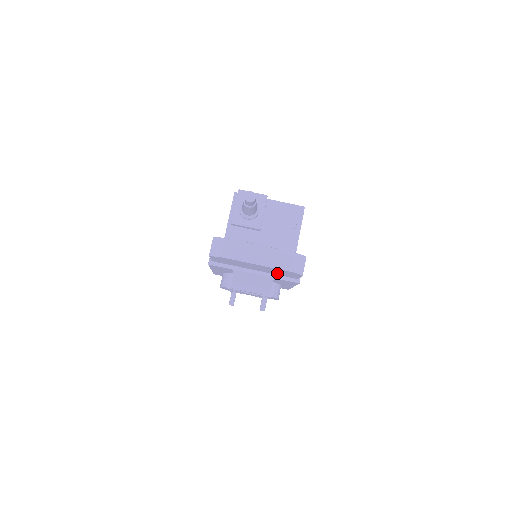
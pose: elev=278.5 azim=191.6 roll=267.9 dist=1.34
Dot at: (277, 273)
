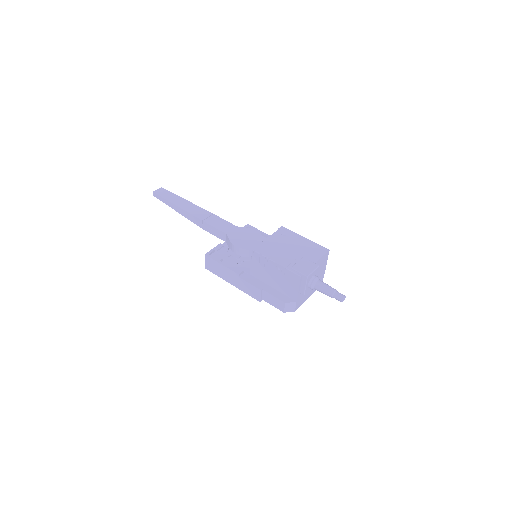
Dot at: occluded
